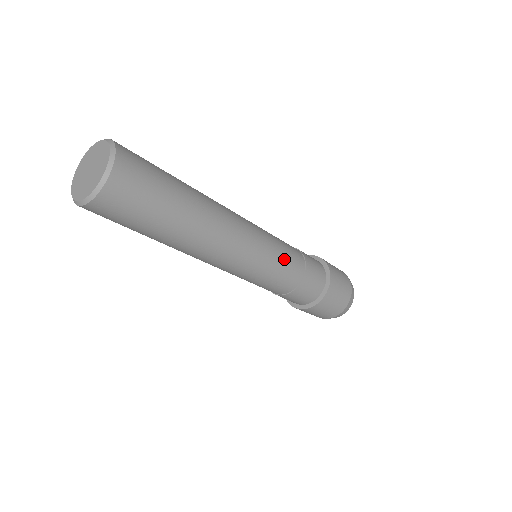
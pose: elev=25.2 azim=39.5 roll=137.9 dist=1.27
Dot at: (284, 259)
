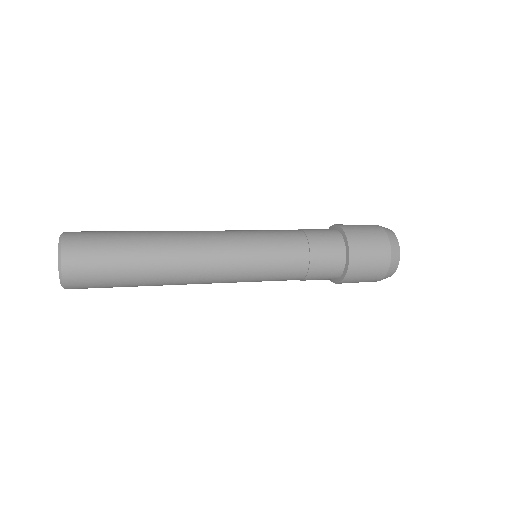
Dot at: (273, 275)
